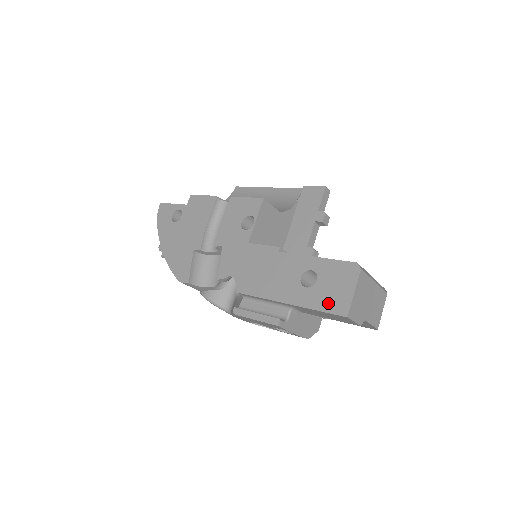
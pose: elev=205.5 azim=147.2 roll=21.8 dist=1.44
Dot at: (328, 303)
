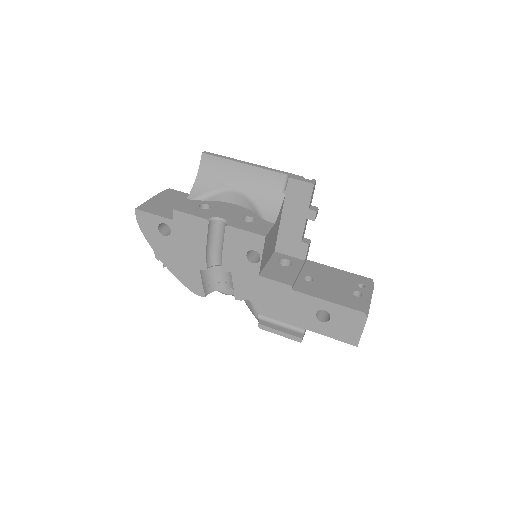
Dot at: (341, 336)
